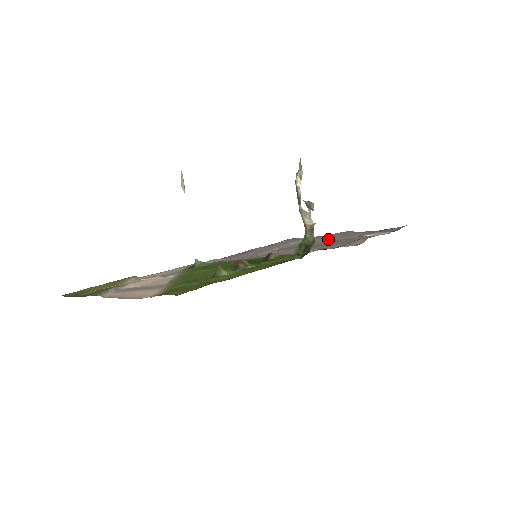
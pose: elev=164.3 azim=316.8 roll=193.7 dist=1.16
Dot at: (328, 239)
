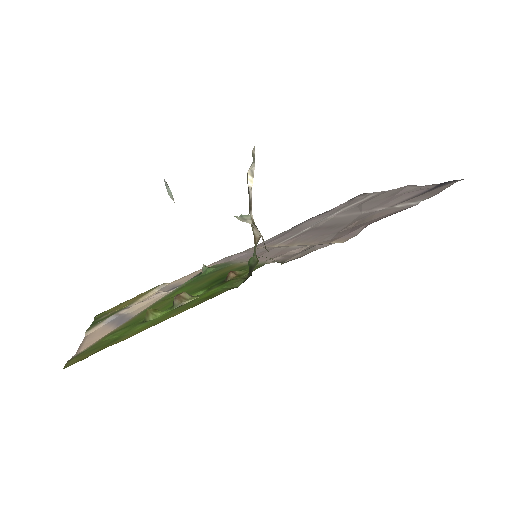
Dot at: (364, 209)
